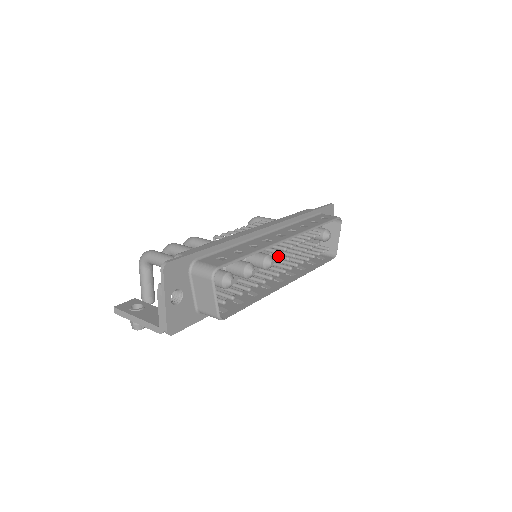
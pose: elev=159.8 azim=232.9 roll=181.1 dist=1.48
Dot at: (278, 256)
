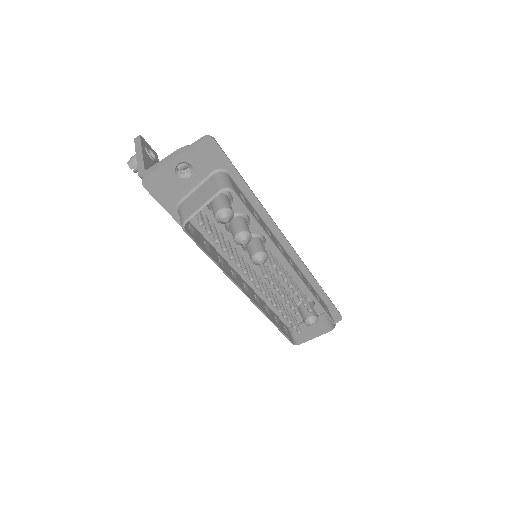
Dot at: (269, 273)
